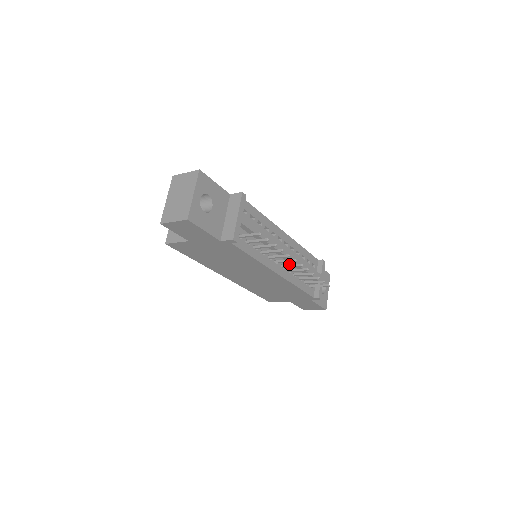
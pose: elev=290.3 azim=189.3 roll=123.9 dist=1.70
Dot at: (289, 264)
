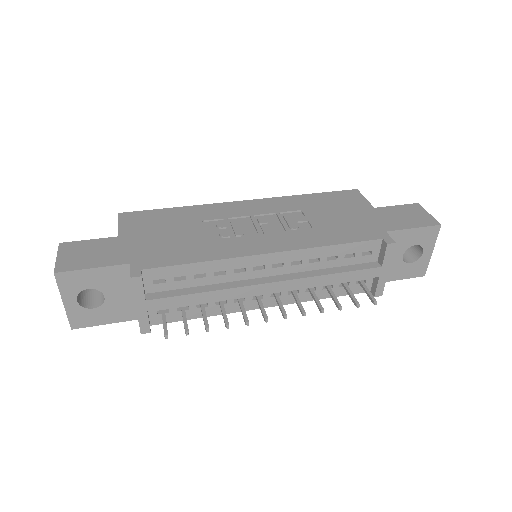
Dot at: occluded
